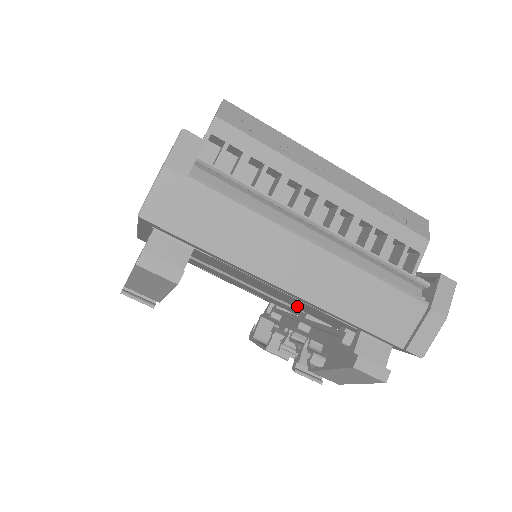
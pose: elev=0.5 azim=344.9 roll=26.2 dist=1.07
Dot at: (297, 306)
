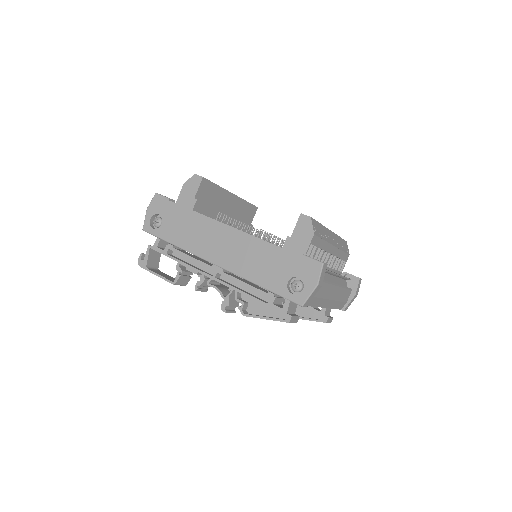
Dot at: occluded
